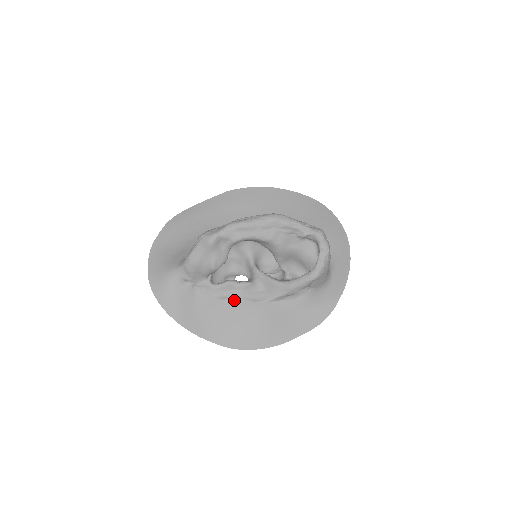
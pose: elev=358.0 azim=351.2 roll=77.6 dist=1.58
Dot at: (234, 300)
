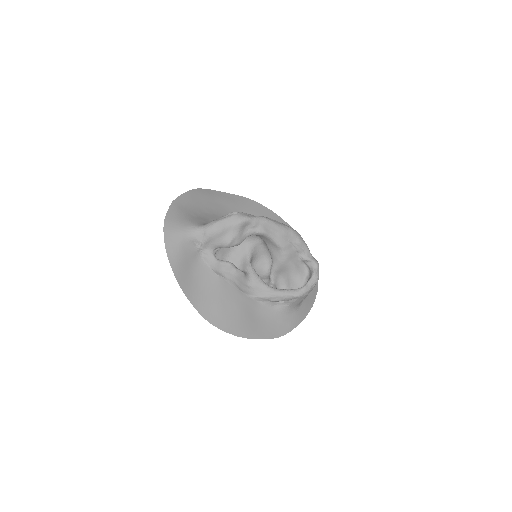
Dot at: (226, 280)
